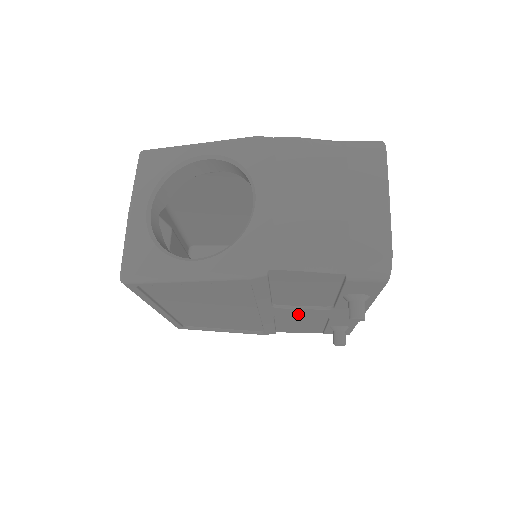
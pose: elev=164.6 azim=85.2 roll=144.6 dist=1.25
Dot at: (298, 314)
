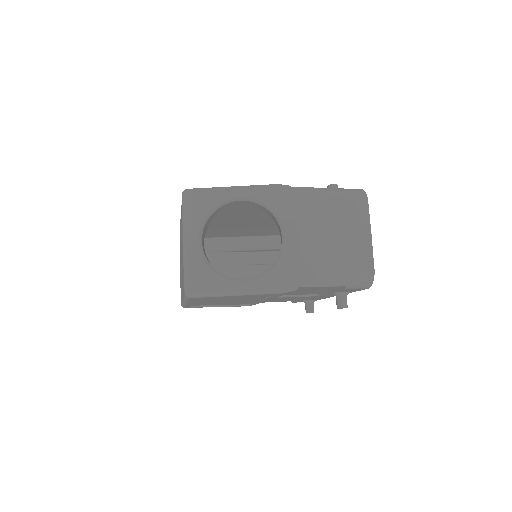
Dot at: (289, 298)
